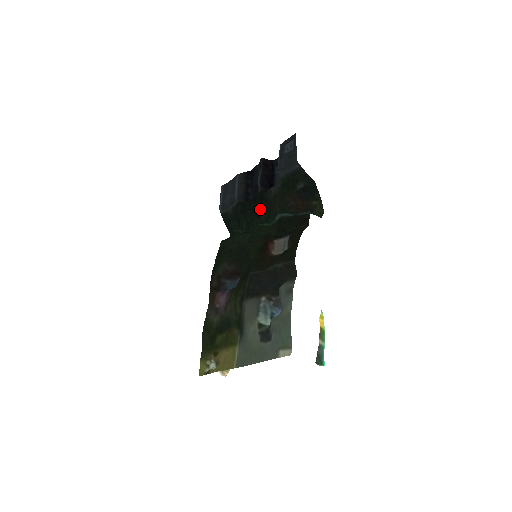
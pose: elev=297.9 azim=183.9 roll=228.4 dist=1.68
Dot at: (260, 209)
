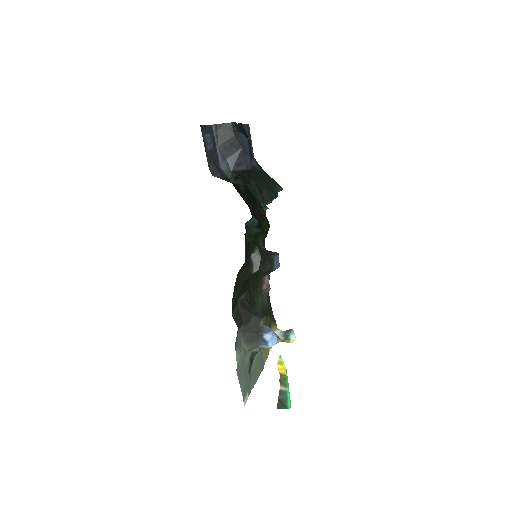
Dot at: (254, 187)
